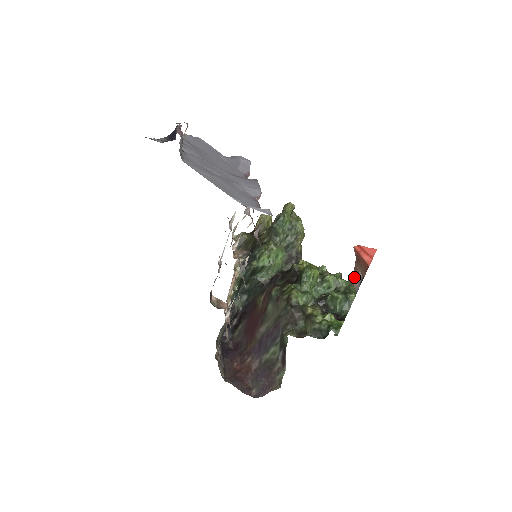
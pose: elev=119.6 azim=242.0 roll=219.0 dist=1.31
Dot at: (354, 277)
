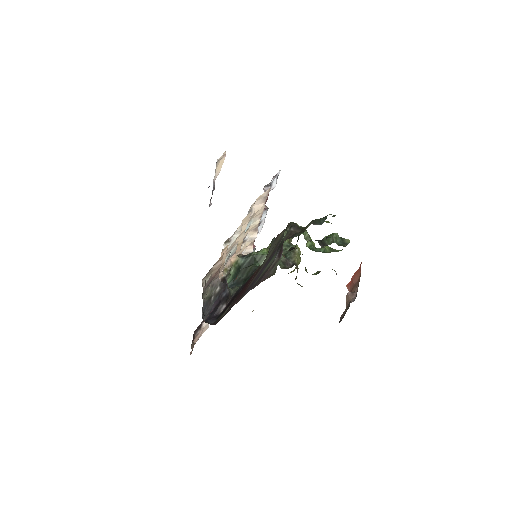
Dot at: (349, 293)
